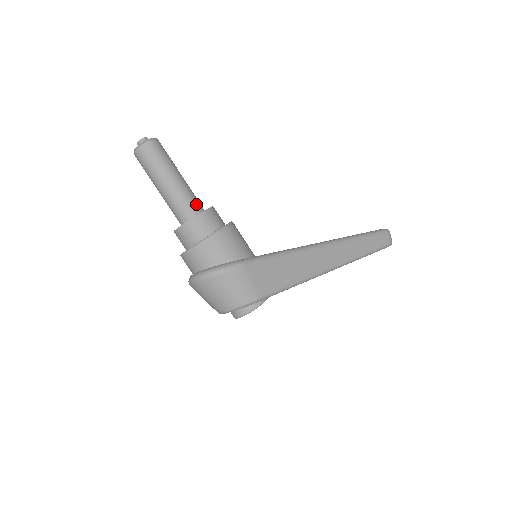
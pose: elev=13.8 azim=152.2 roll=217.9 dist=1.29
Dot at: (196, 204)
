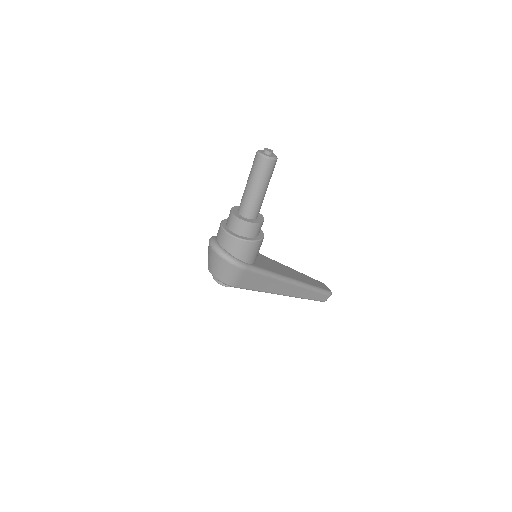
Dot at: (257, 212)
